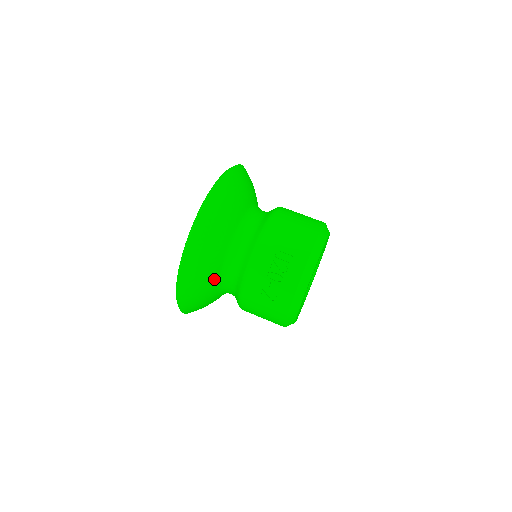
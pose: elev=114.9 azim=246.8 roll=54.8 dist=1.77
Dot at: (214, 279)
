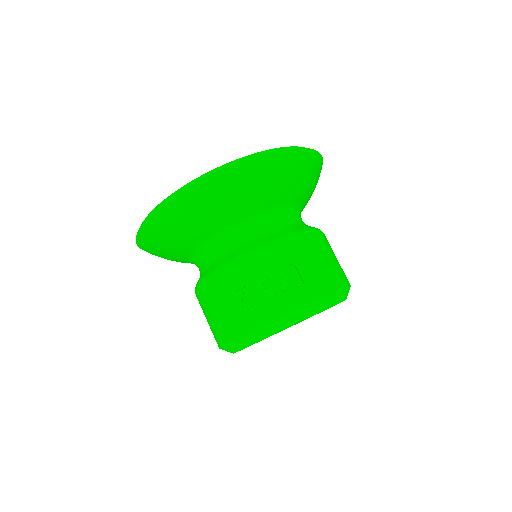
Dot at: (204, 232)
